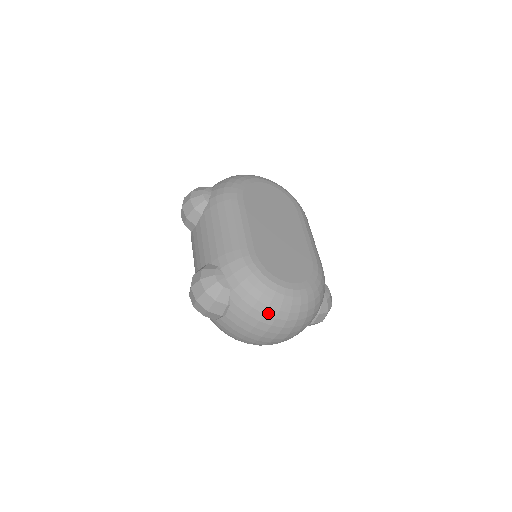
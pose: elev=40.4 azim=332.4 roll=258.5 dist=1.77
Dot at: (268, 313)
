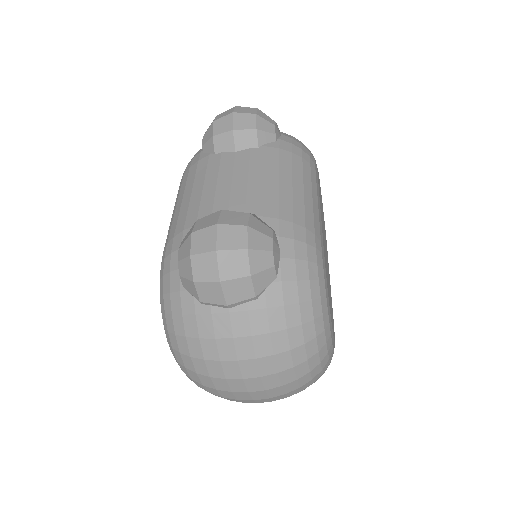
Dot at: (295, 352)
